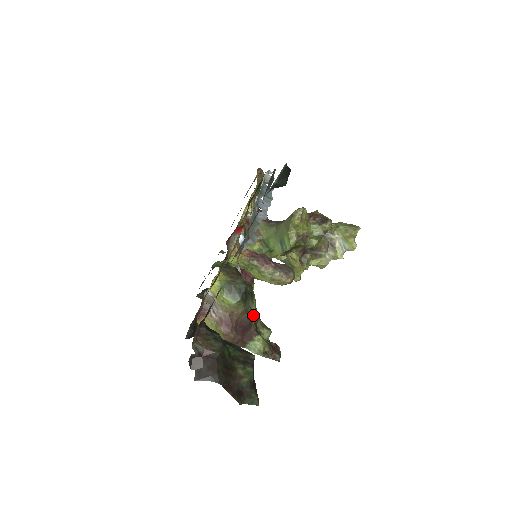
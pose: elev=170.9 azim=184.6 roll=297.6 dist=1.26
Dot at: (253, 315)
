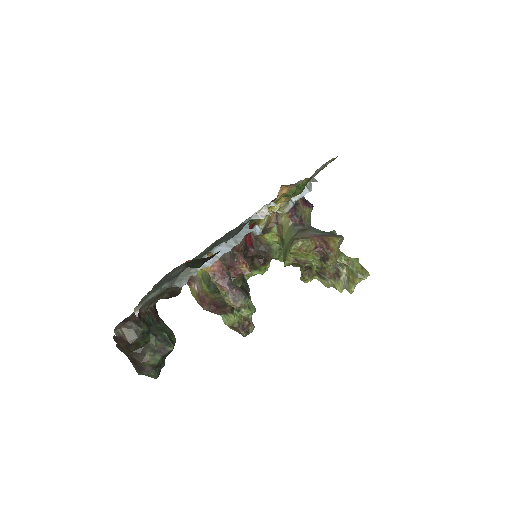
Dot at: occluded
